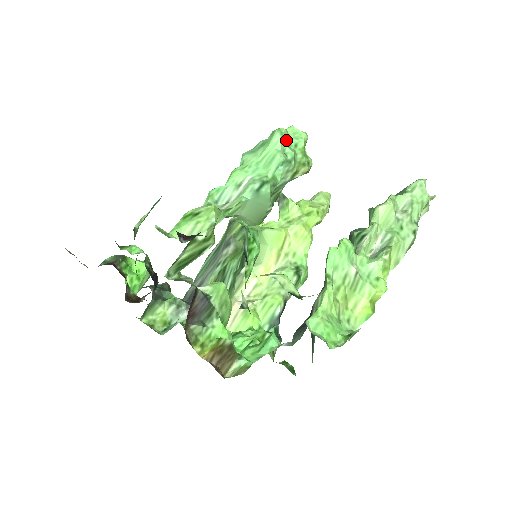
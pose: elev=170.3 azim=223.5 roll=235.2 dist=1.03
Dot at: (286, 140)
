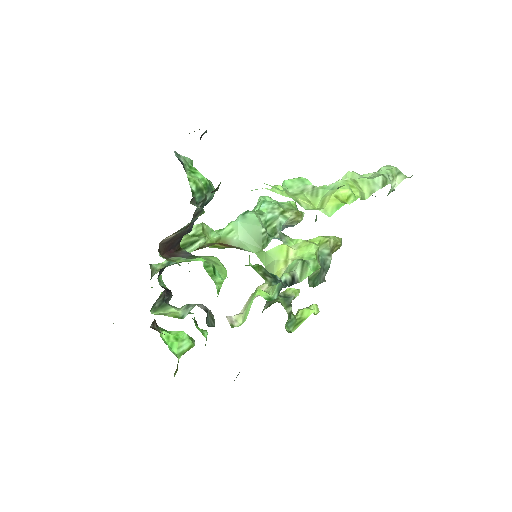
Dot at: occluded
